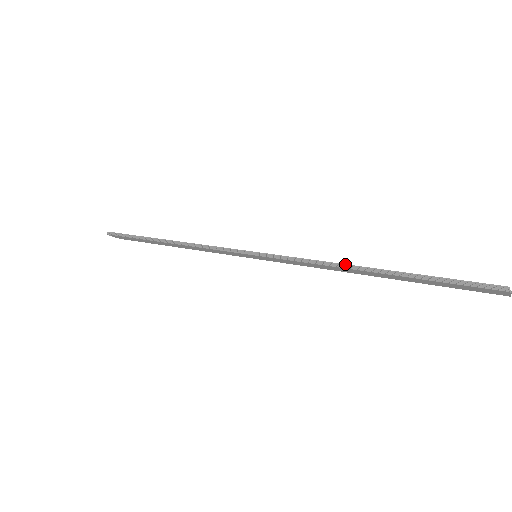
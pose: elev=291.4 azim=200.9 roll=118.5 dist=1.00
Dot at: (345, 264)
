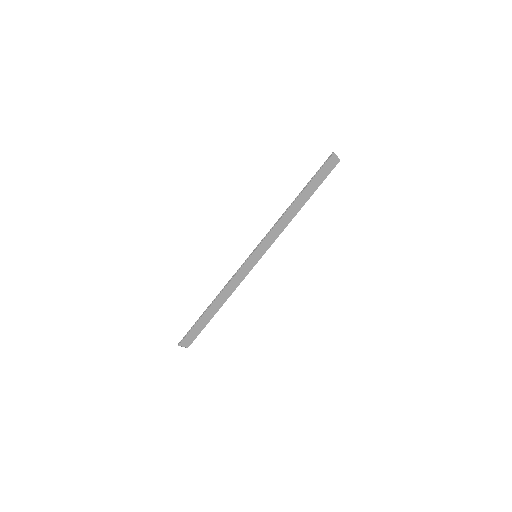
Dot at: (287, 209)
